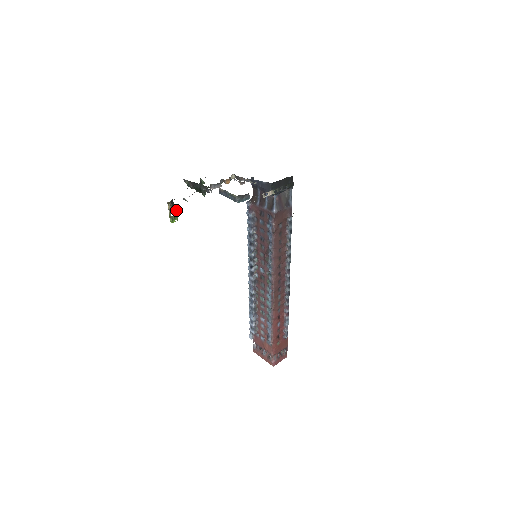
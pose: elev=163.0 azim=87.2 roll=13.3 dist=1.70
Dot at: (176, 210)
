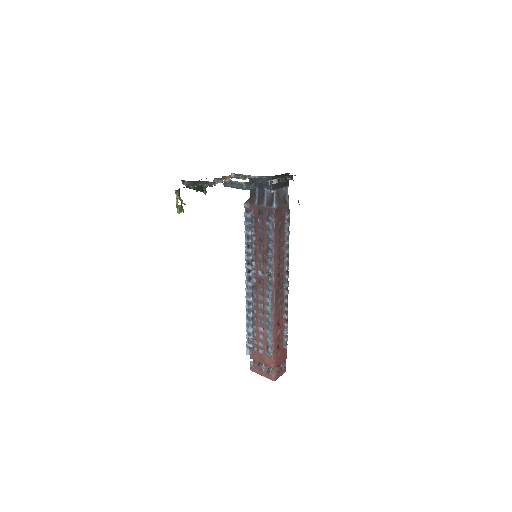
Dot at: (182, 202)
